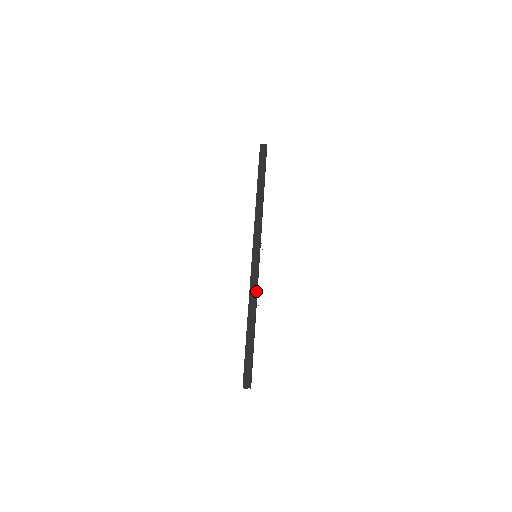
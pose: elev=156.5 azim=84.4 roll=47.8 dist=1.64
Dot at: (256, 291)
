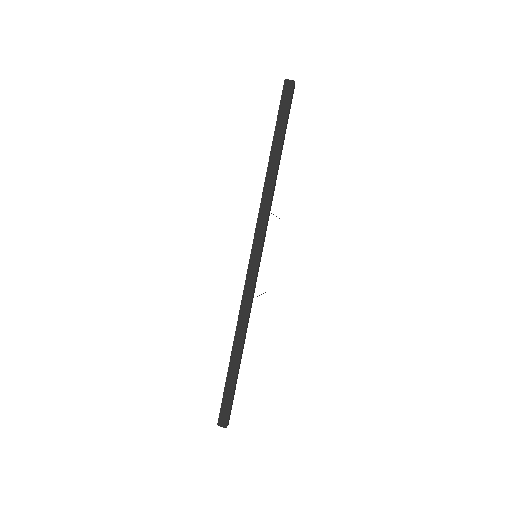
Dot at: (249, 306)
